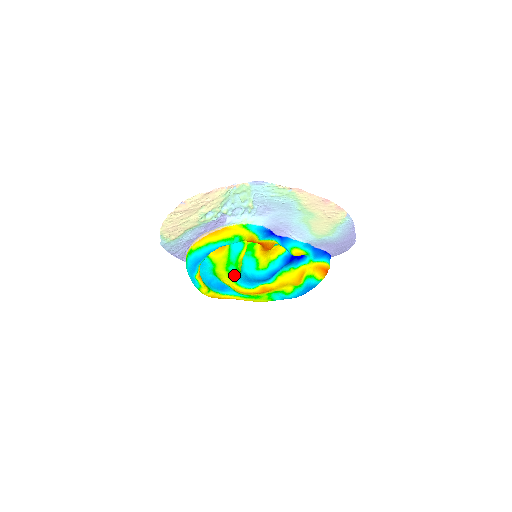
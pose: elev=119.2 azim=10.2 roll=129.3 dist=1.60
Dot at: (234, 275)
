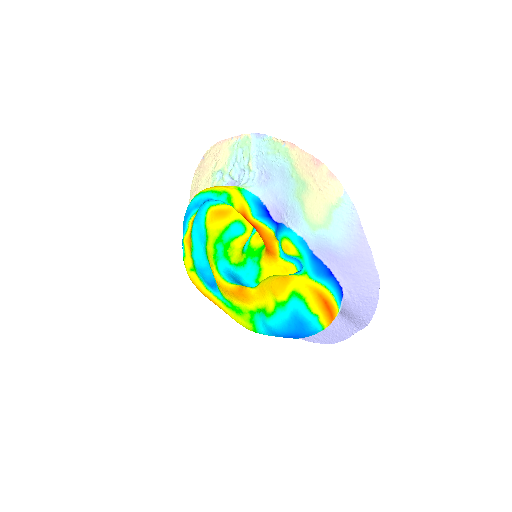
Dot at: (219, 256)
